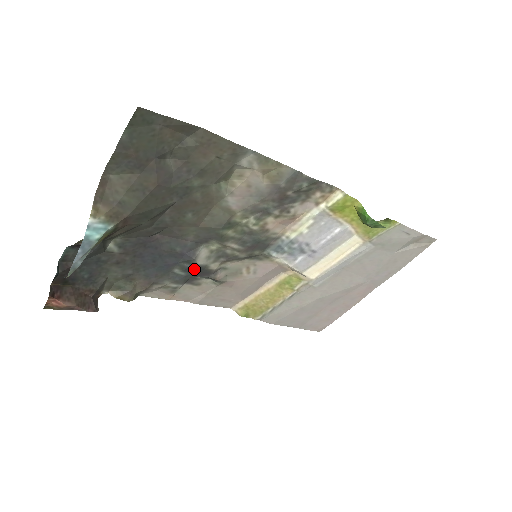
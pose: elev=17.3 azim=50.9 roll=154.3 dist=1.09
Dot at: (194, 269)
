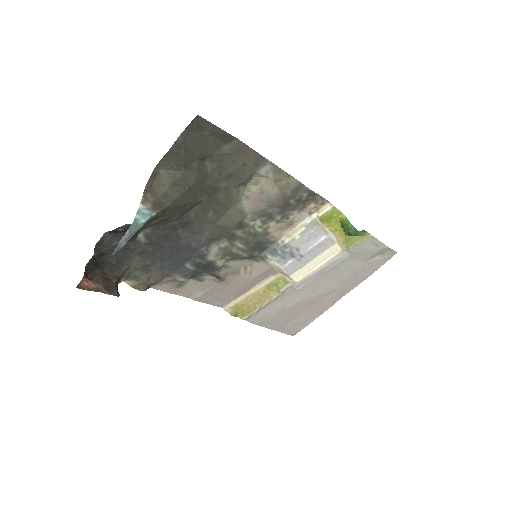
Dot at: (203, 264)
